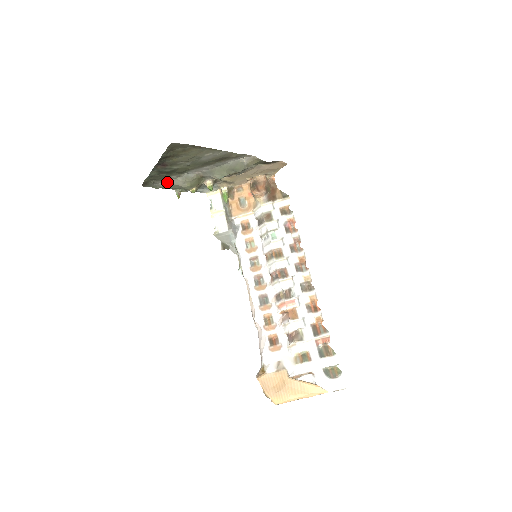
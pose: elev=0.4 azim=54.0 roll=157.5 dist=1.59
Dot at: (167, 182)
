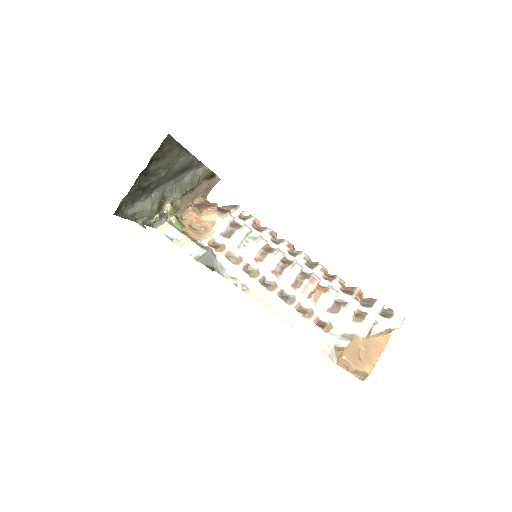
Dot at: (135, 208)
